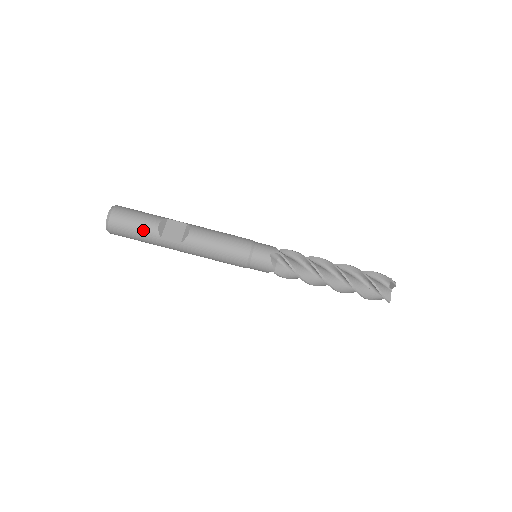
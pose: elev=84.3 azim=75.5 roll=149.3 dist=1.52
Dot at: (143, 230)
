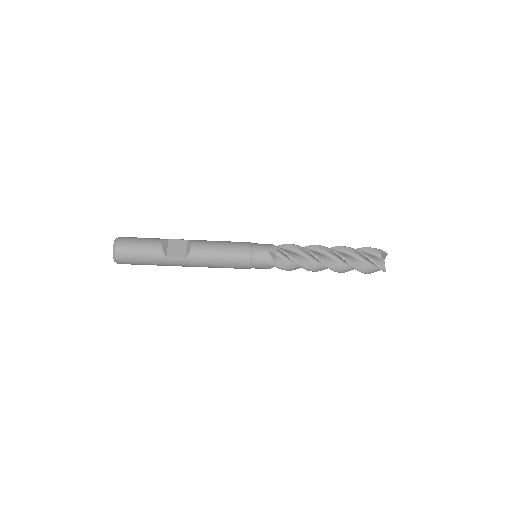
Dot at: (149, 253)
